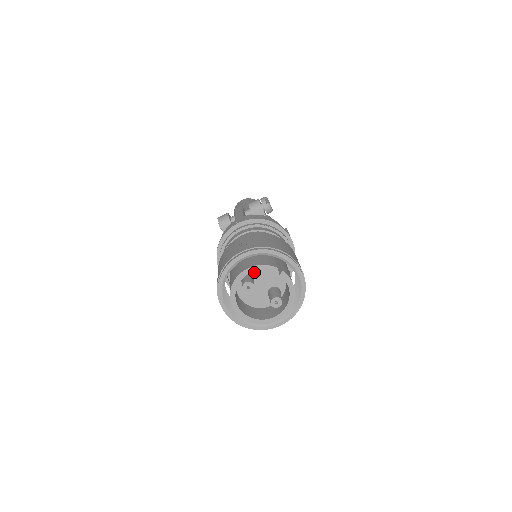
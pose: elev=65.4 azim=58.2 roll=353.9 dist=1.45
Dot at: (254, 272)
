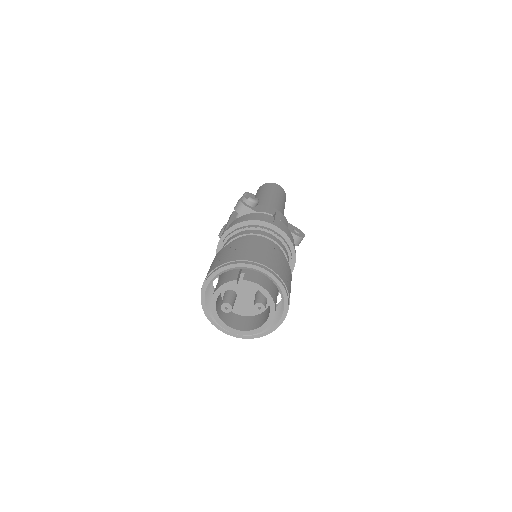
Dot at: (232, 288)
